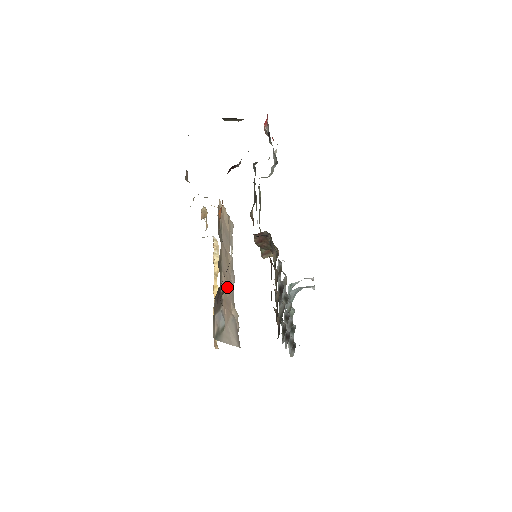
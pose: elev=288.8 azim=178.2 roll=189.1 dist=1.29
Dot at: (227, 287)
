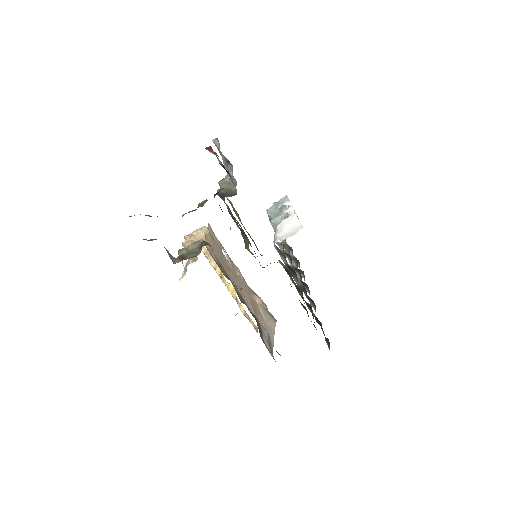
Dot at: (247, 295)
